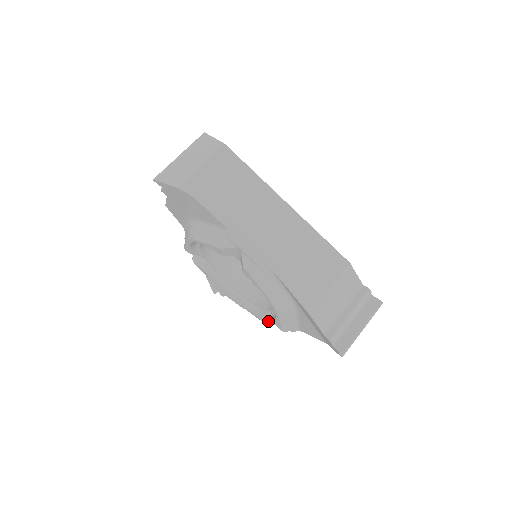
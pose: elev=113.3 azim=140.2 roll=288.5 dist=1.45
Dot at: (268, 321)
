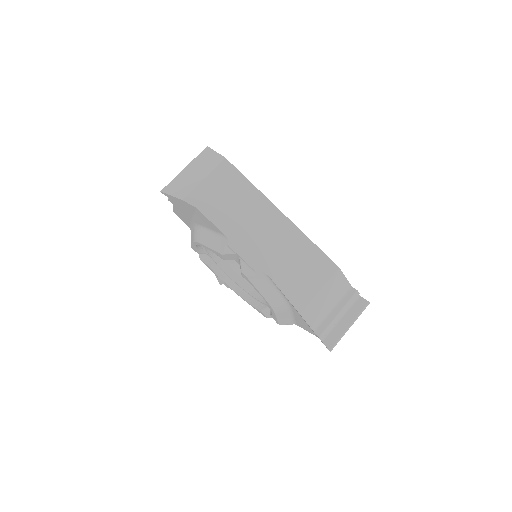
Dot at: (267, 314)
